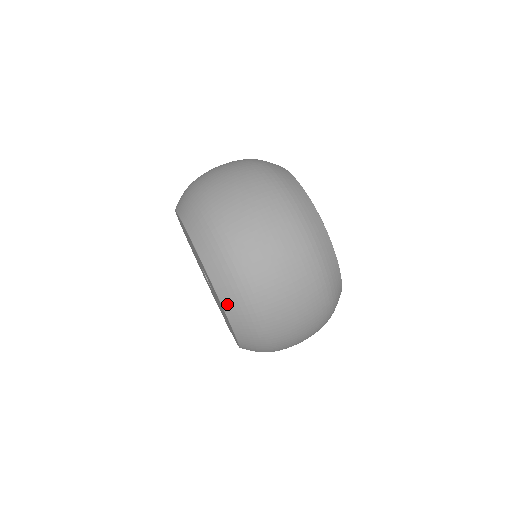
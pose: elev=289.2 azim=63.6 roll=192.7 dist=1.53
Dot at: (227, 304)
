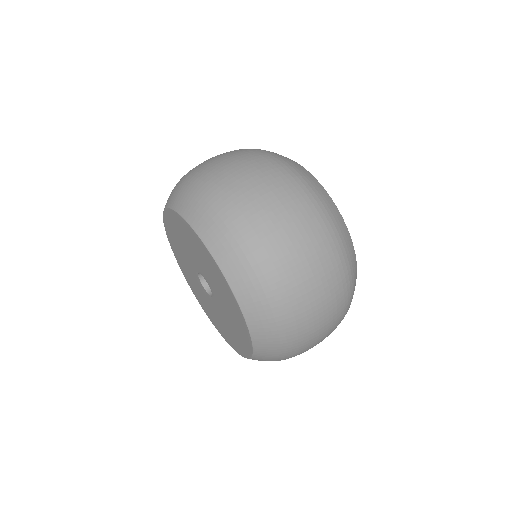
Dot at: (227, 267)
